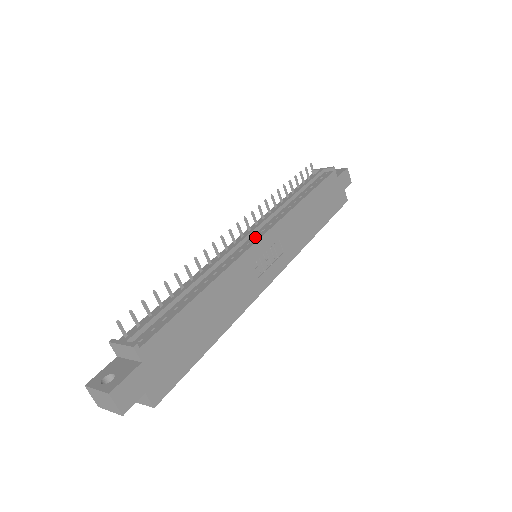
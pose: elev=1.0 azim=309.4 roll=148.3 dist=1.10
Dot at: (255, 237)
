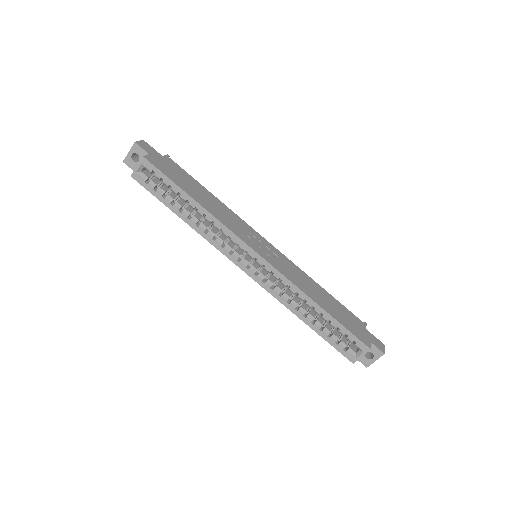
Dot at: occluded
